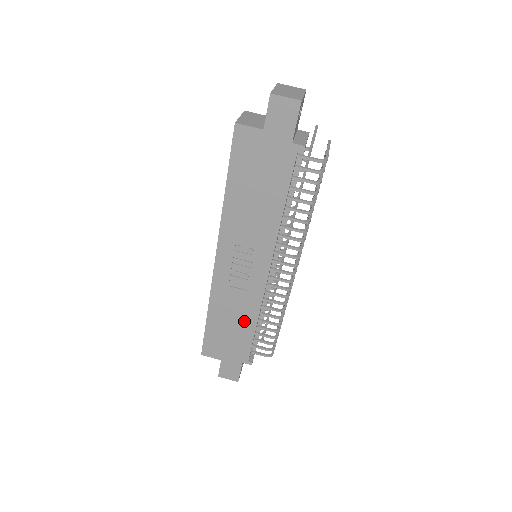
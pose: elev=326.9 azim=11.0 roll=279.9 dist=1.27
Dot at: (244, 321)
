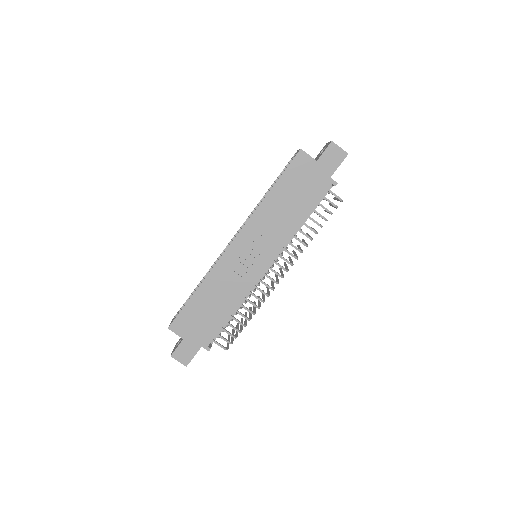
Dot at: (225, 305)
